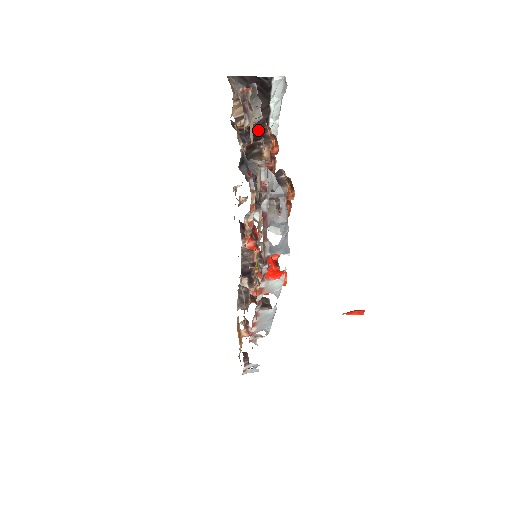
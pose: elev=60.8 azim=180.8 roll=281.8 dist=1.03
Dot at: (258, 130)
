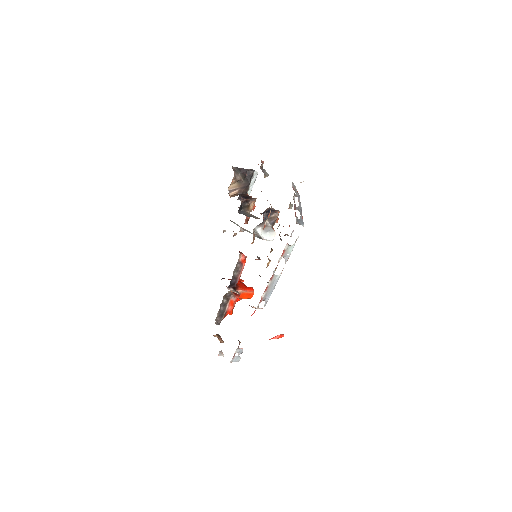
Dot at: (245, 196)
